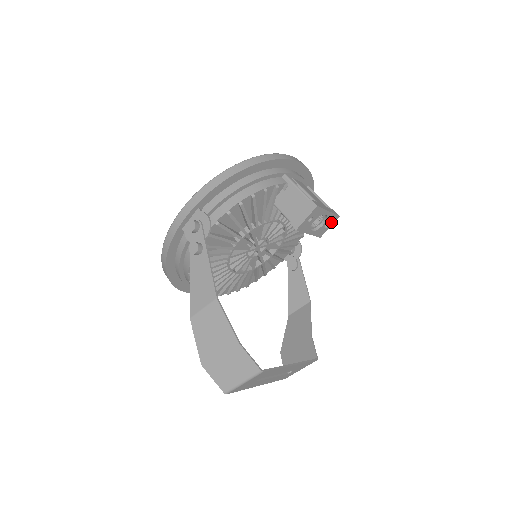
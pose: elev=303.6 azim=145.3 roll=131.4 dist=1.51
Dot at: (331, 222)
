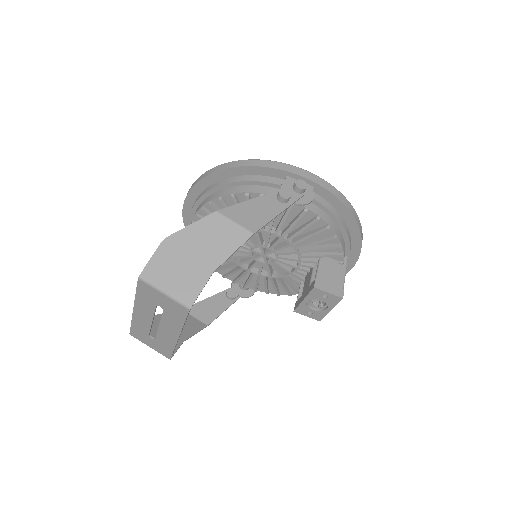
Dot at: (314, 316)
